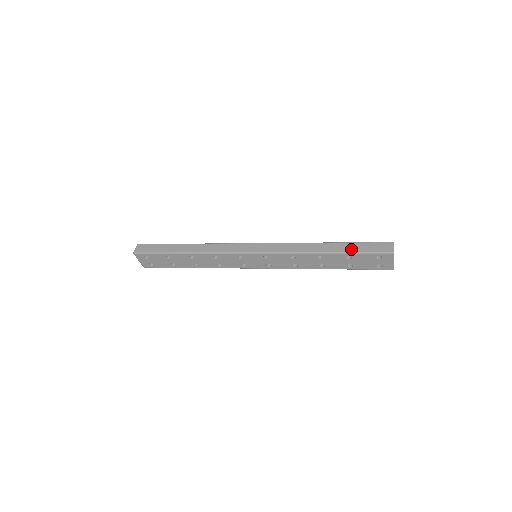
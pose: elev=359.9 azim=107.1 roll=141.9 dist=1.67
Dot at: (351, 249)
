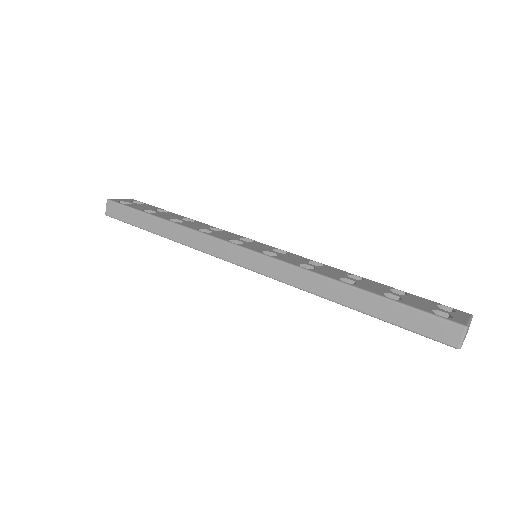
Dot at: (389, 316)
